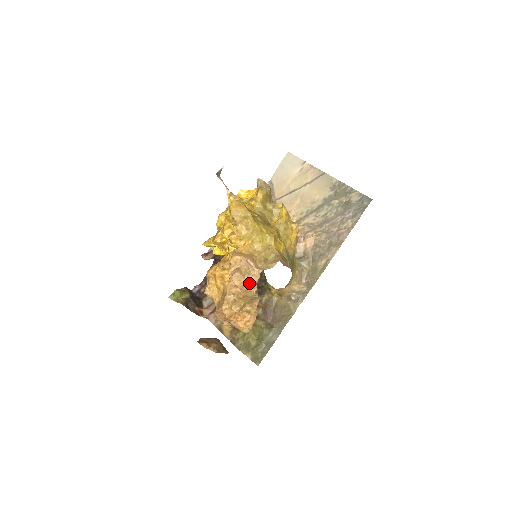
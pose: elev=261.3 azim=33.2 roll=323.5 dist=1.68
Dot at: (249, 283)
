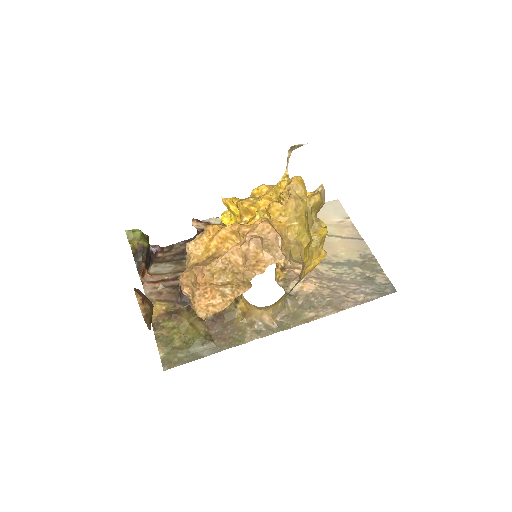
Dot at: (263, 259)
